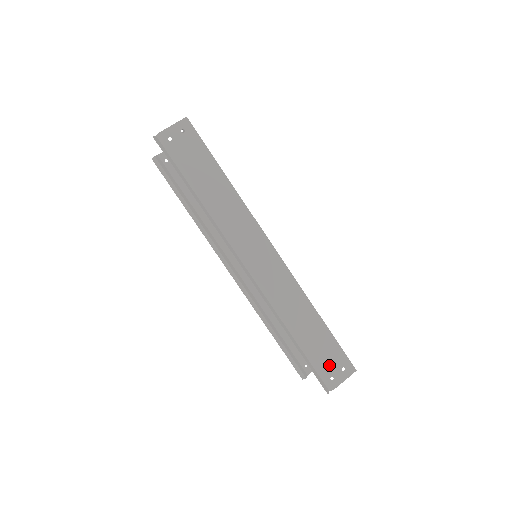
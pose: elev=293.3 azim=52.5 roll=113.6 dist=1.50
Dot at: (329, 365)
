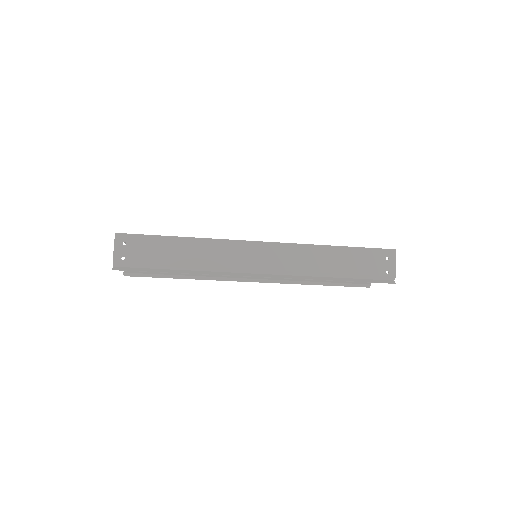
Dot at: (376, 267)
